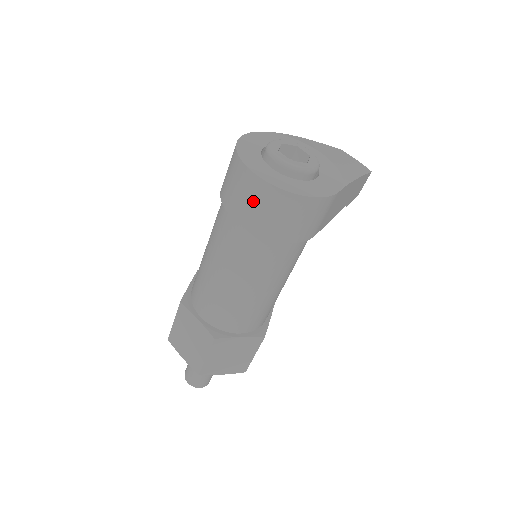
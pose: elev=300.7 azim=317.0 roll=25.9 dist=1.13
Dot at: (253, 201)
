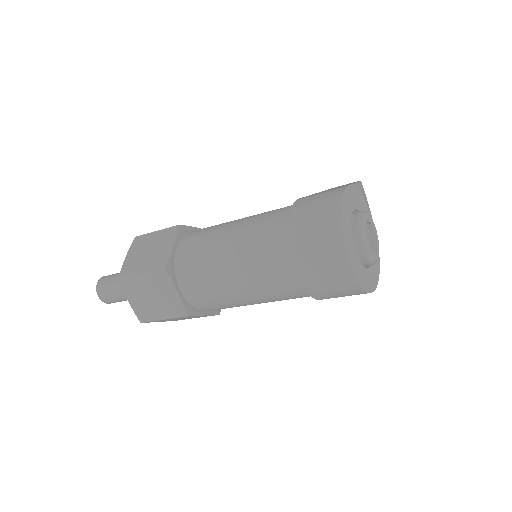
Dot at: (328, 276)
